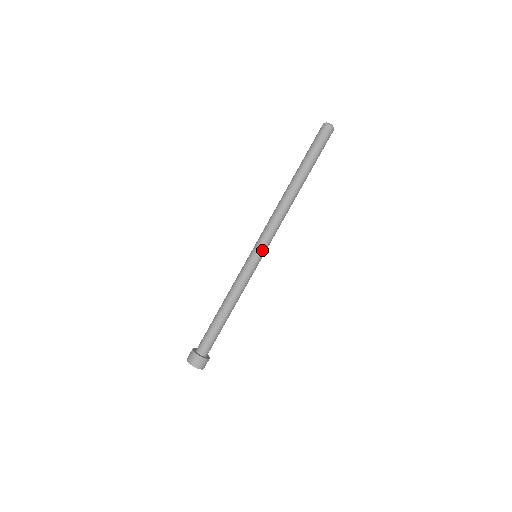
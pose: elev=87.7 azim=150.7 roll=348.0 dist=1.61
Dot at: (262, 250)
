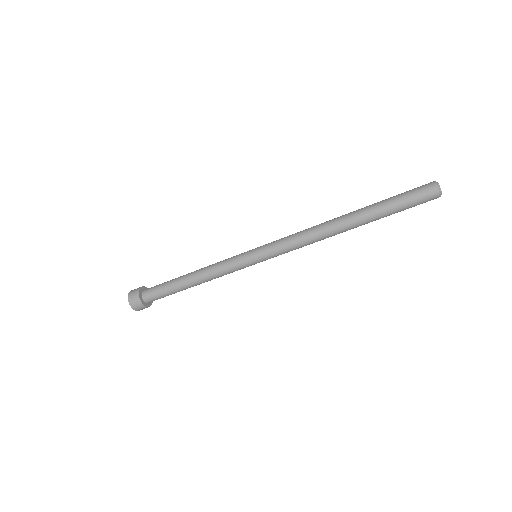
Dot at: occluded
